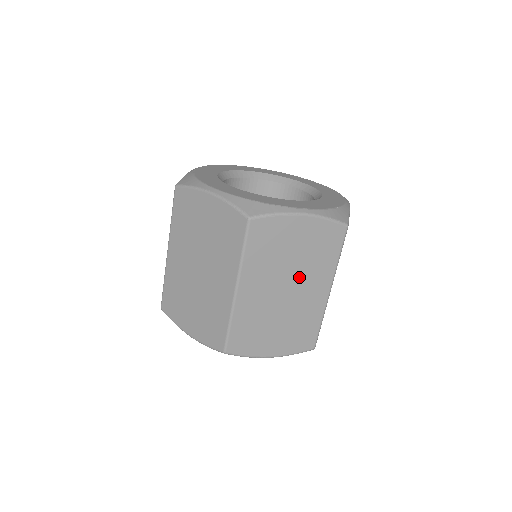
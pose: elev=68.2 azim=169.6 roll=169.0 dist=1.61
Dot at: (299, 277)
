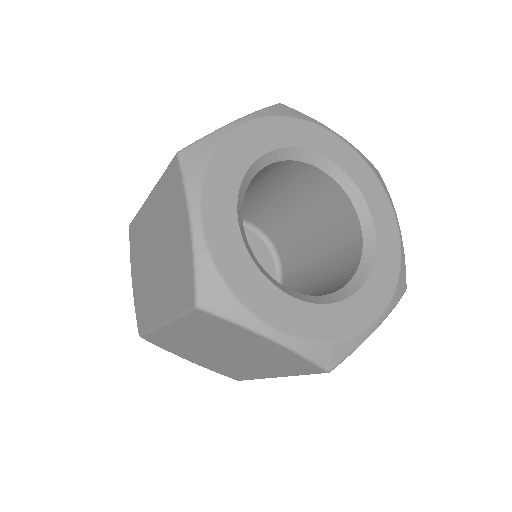
Dot at: occluded
